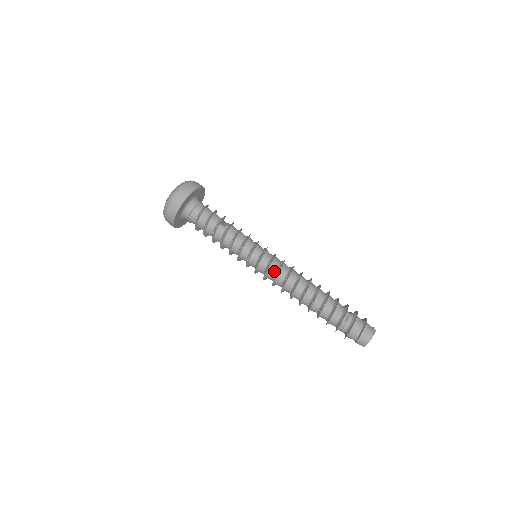
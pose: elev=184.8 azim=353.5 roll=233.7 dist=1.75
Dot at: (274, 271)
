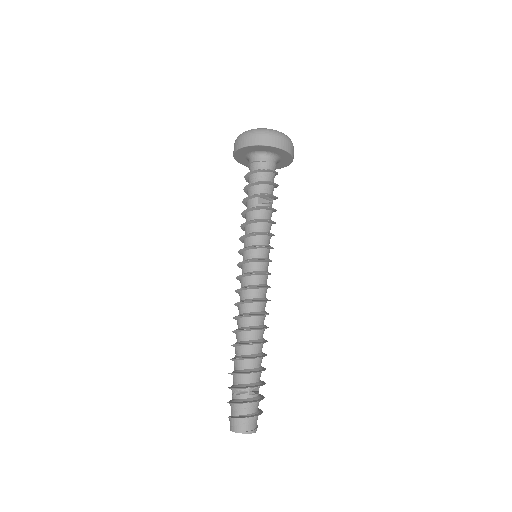
Dot at: (245, 284)
